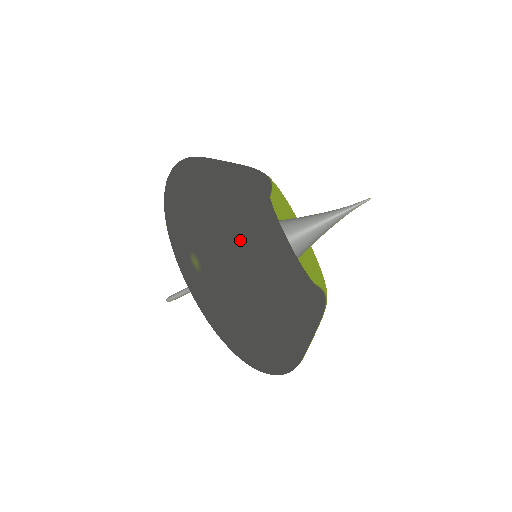
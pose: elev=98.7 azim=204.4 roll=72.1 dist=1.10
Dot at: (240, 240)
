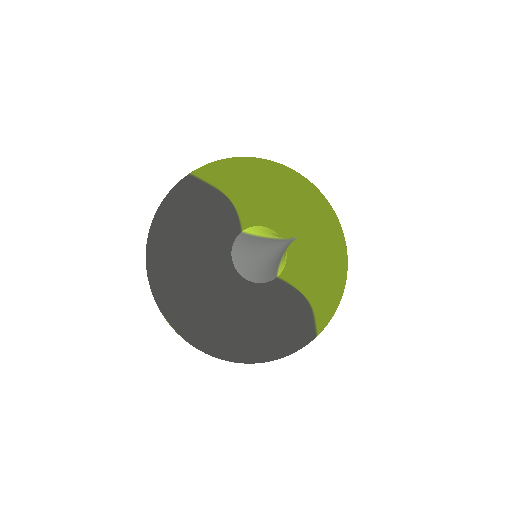
Dot at: (187, 309)
